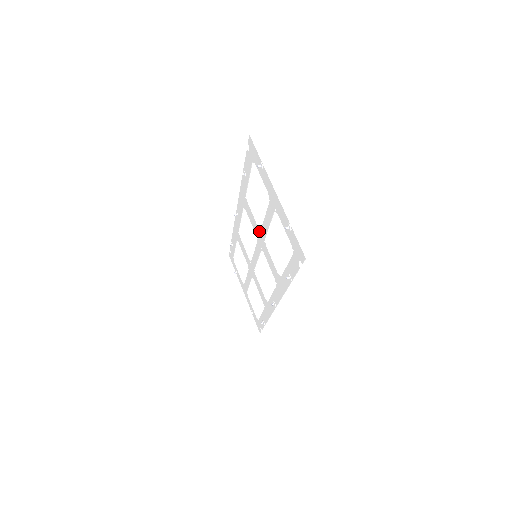
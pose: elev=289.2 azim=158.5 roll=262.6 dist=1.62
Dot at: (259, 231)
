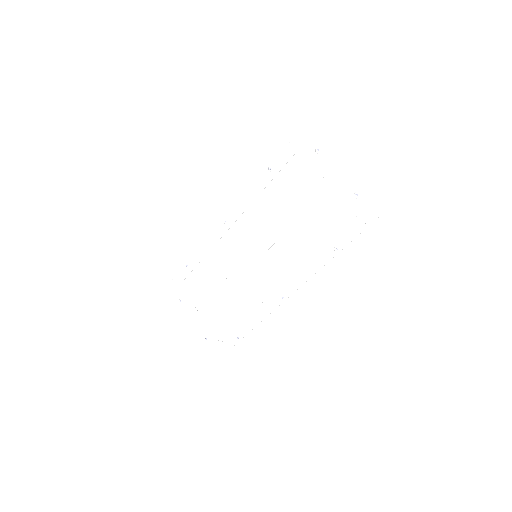
Dot at: (280, 222)
